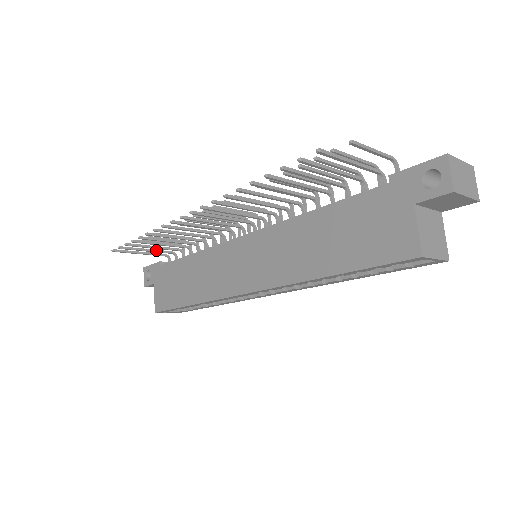
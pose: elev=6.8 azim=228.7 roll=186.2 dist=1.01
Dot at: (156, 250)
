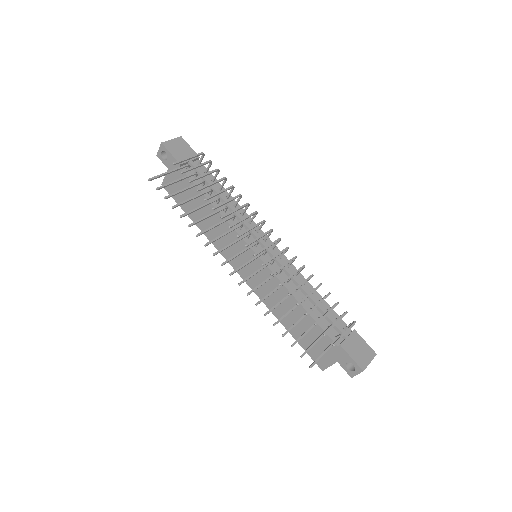
Dot at: occluded
